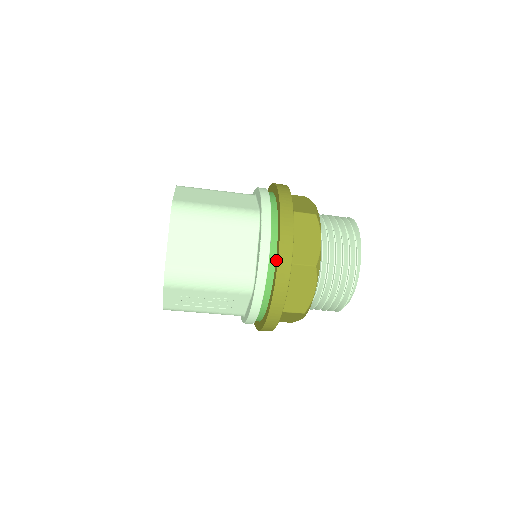
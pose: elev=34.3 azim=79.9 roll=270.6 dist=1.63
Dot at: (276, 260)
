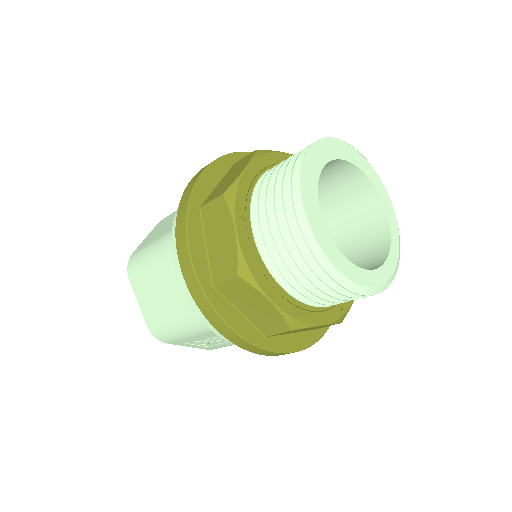
Dot at: occluded
